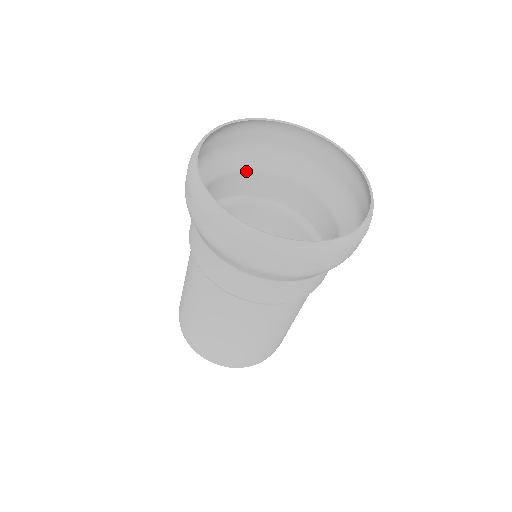
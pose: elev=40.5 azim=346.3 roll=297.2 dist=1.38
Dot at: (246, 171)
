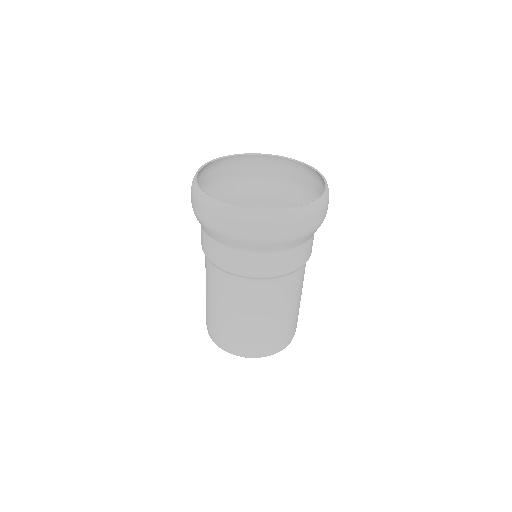
Dot at: (226, 199)
